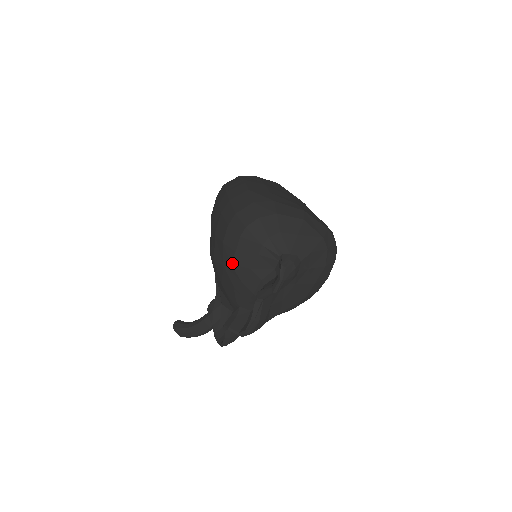
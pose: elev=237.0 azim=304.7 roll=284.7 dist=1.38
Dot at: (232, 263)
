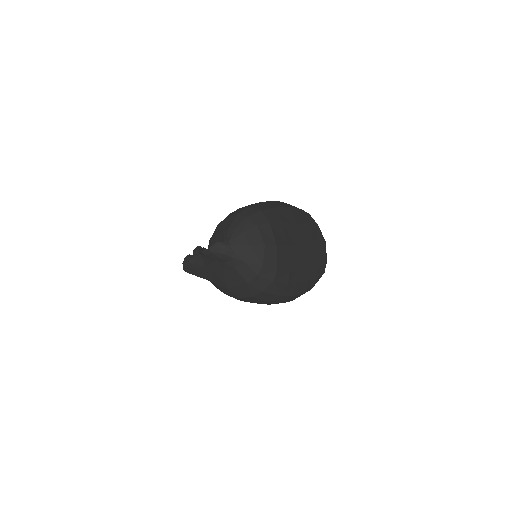
Dot at: (218, 225)
